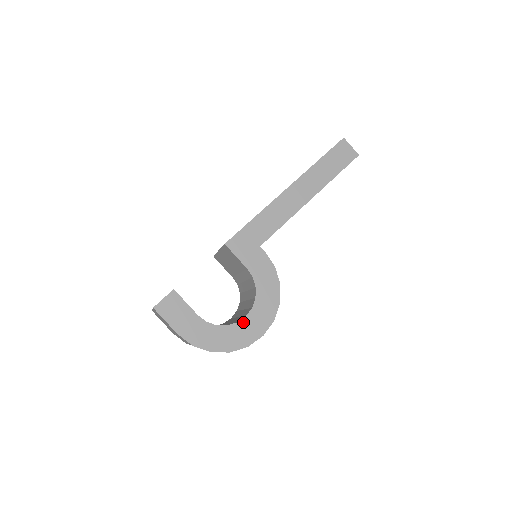
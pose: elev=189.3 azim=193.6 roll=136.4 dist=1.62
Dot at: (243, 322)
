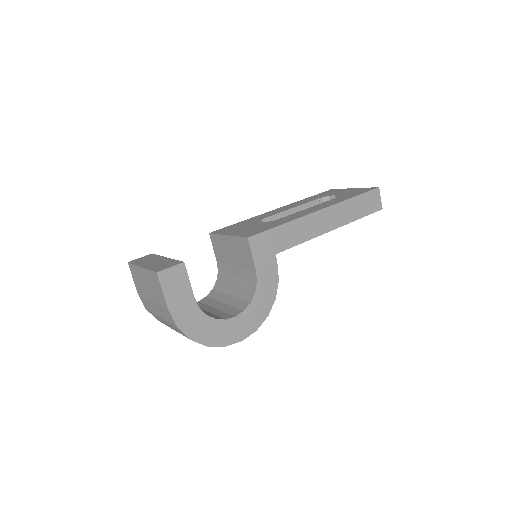
Dot at: (231, 321)
